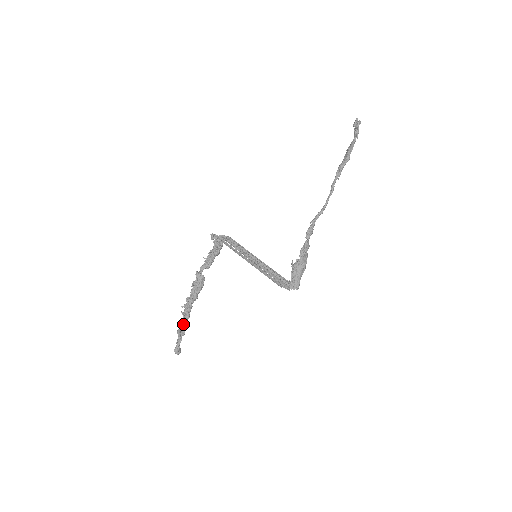
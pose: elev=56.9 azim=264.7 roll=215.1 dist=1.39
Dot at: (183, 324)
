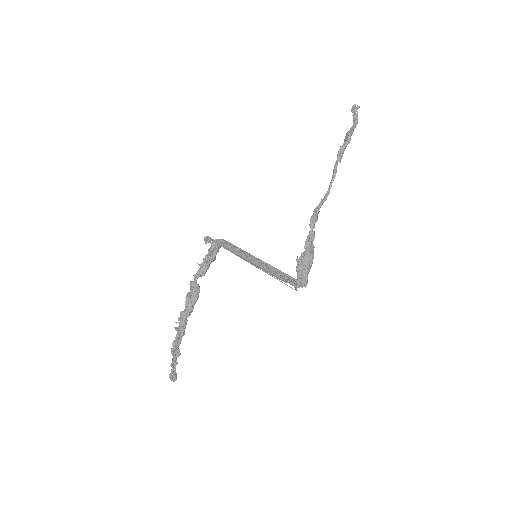
Dot at: (177, 342)
